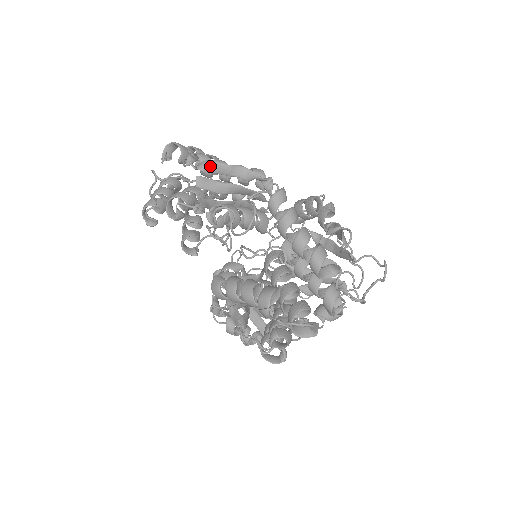
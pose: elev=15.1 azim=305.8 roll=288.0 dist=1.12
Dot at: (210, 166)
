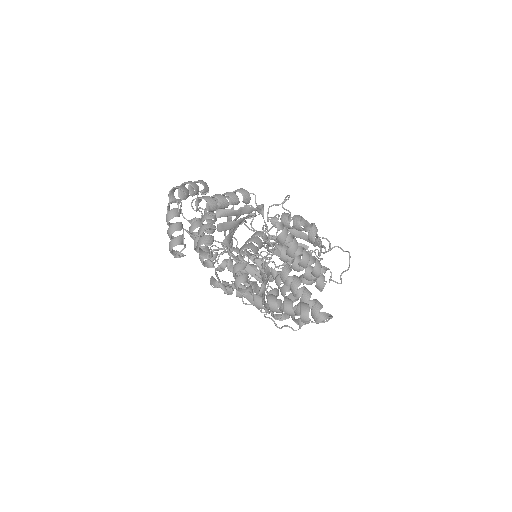
Dot at: (224, 214)
